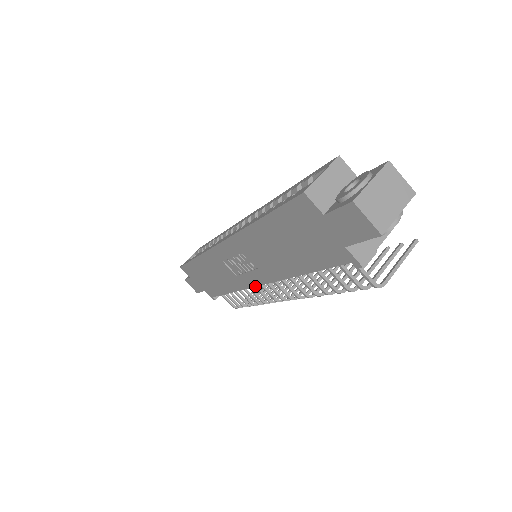
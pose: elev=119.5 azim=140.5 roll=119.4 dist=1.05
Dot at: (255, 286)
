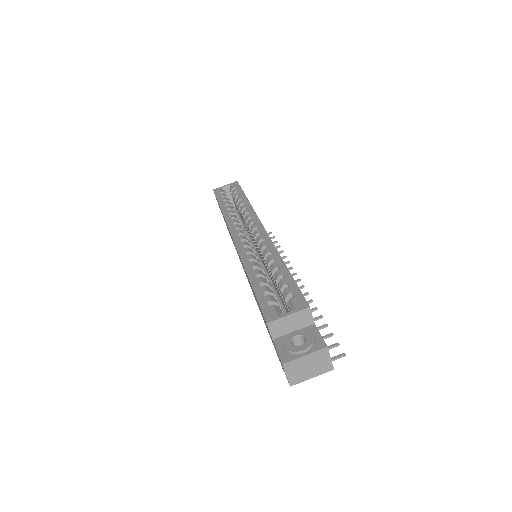
Dot at: occluded
